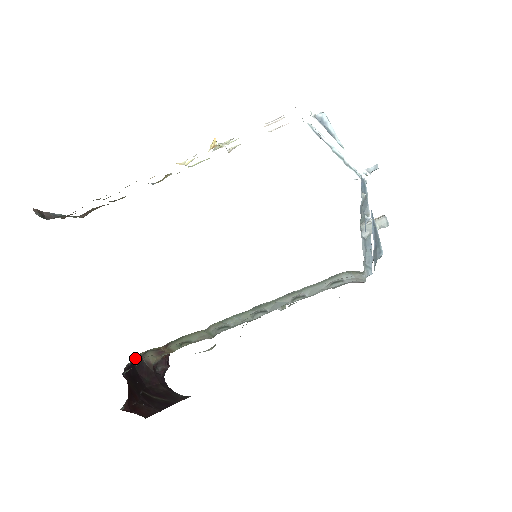
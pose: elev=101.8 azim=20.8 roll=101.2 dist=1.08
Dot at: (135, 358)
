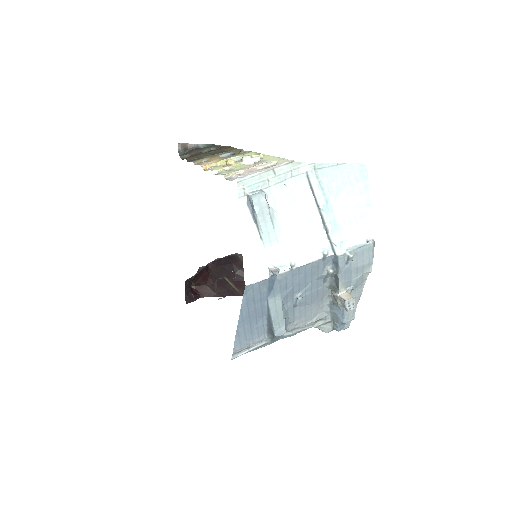
Dot at: (230, 255)
